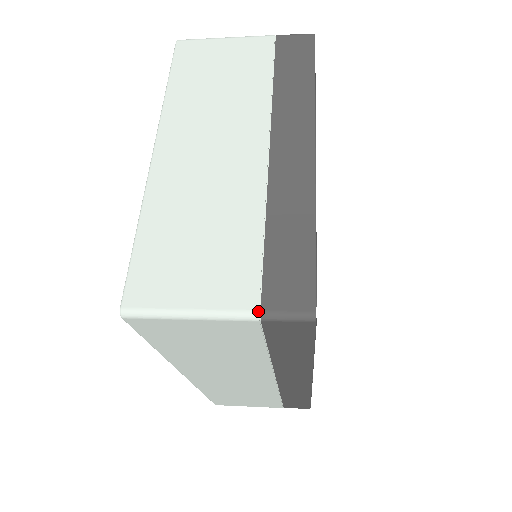
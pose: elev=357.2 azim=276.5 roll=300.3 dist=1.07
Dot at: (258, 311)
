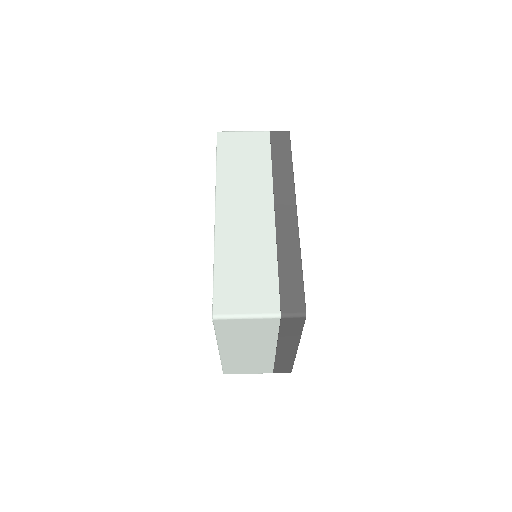
Dot at: occluded
